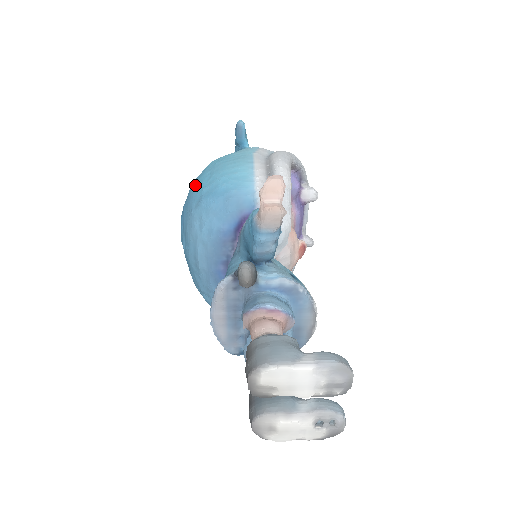
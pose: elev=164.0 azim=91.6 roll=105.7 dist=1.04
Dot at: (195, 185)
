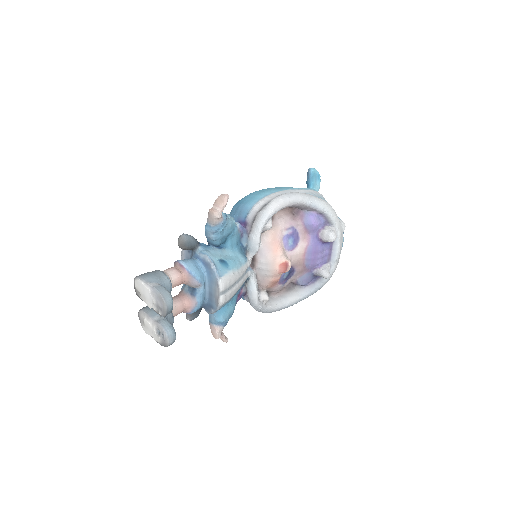
Dot at: occluded
